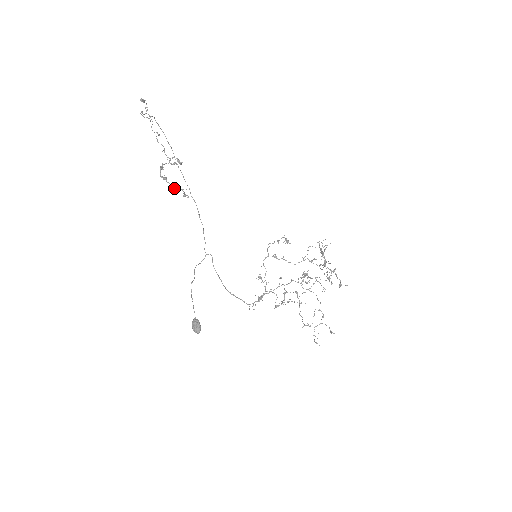
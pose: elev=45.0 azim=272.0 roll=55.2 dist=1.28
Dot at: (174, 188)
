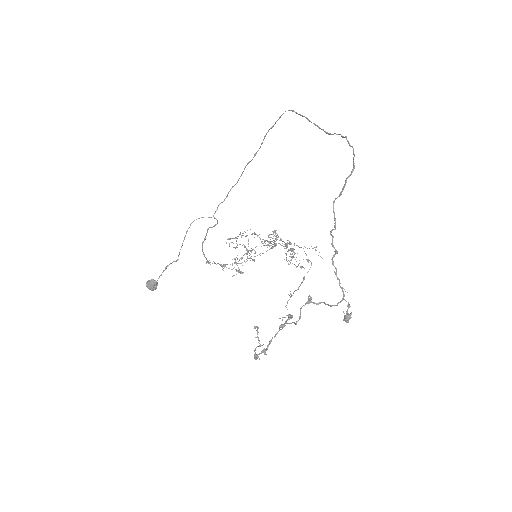
Dot at: (254, 351)
